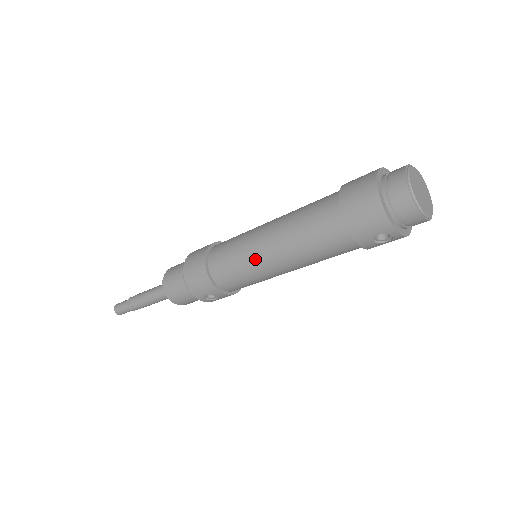
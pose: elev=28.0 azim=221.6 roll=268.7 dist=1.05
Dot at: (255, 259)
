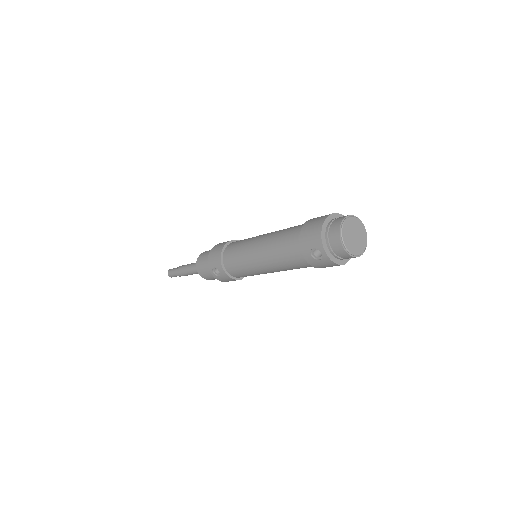
Dot at: (249, 248)
